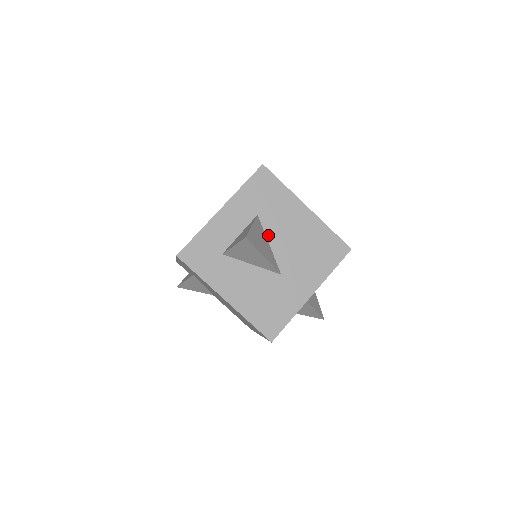
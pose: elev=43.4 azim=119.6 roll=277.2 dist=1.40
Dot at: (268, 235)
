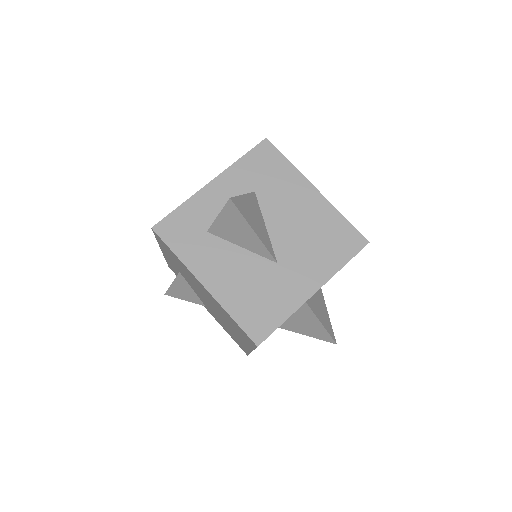
Dot at: (265, 215)
